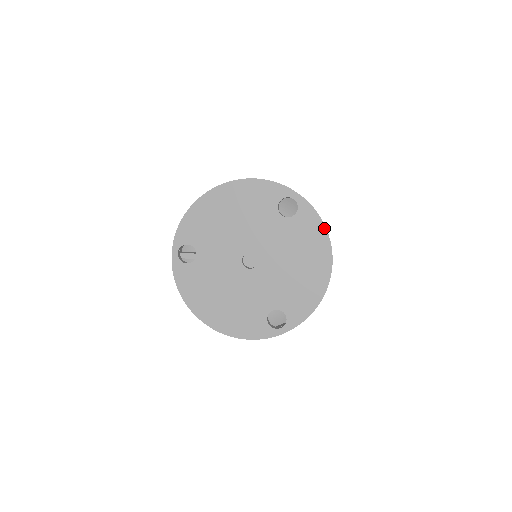
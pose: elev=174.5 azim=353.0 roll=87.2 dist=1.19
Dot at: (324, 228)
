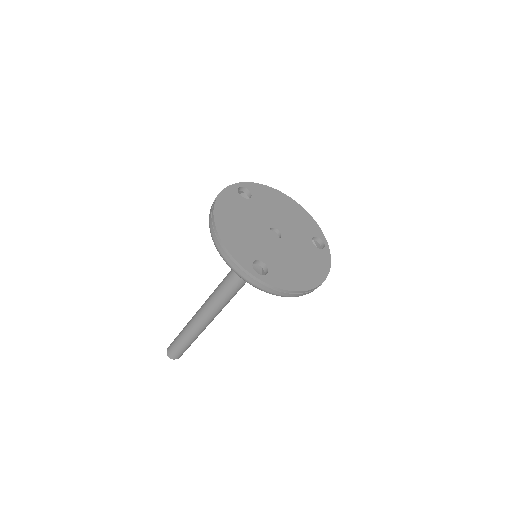
Dot at: (329, 269)
